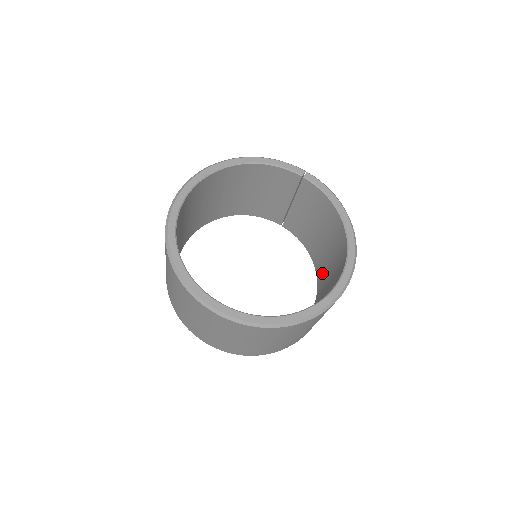
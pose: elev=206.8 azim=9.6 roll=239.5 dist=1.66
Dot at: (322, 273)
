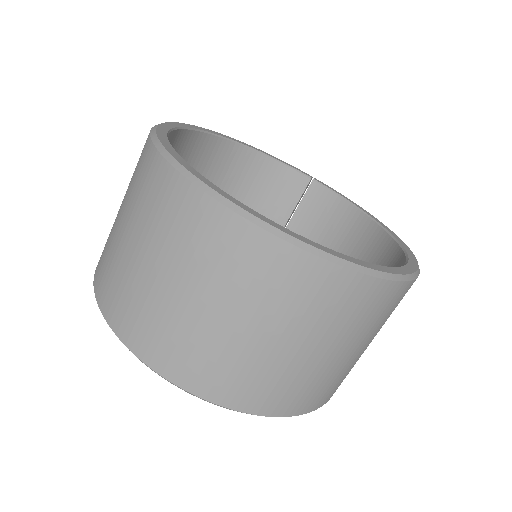
Dot at: occluded
